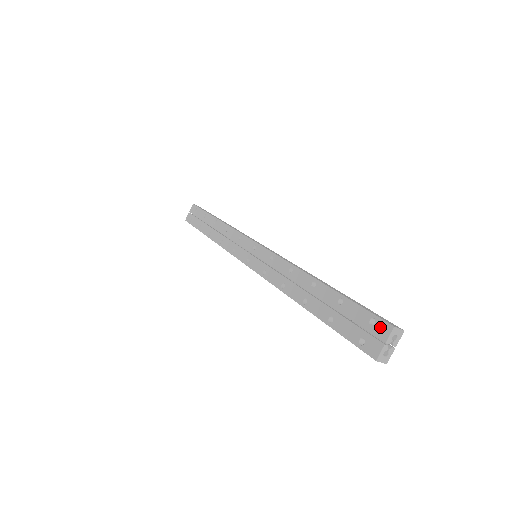
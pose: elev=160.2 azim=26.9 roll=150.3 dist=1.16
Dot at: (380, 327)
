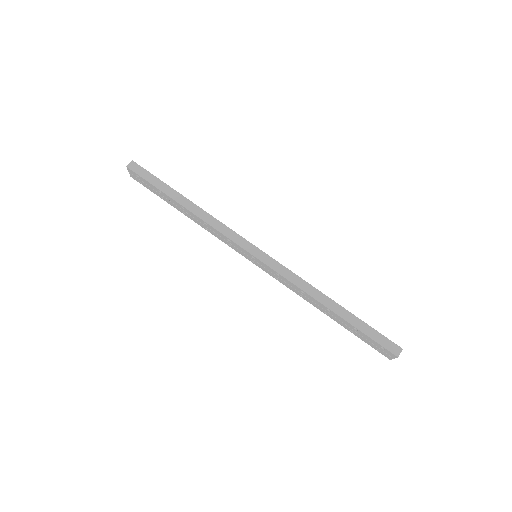
Dot at: (389, 353)
